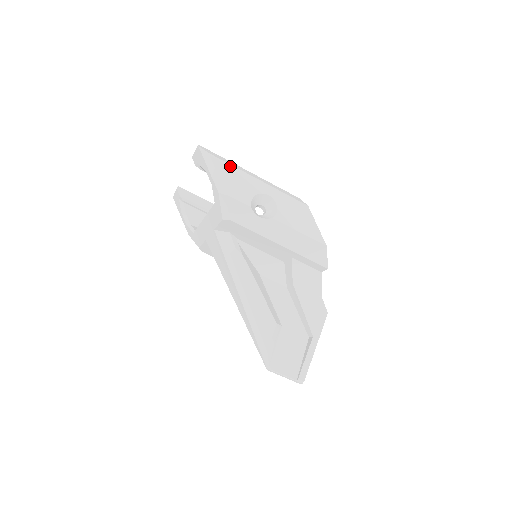
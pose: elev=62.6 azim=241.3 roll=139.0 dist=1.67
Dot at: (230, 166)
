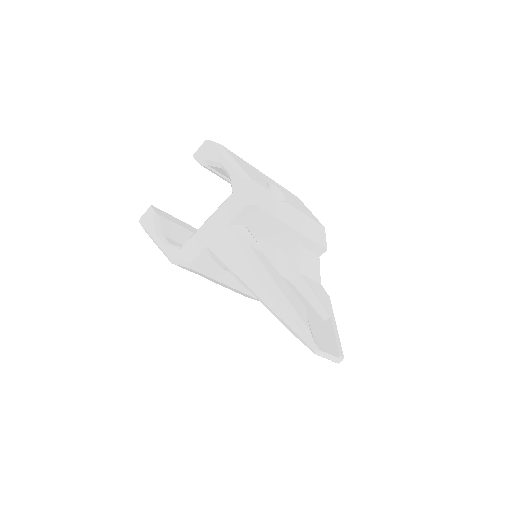
Dot at: (240, 158)
